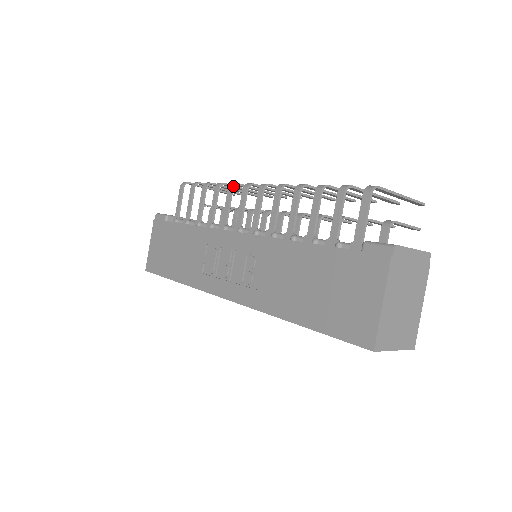
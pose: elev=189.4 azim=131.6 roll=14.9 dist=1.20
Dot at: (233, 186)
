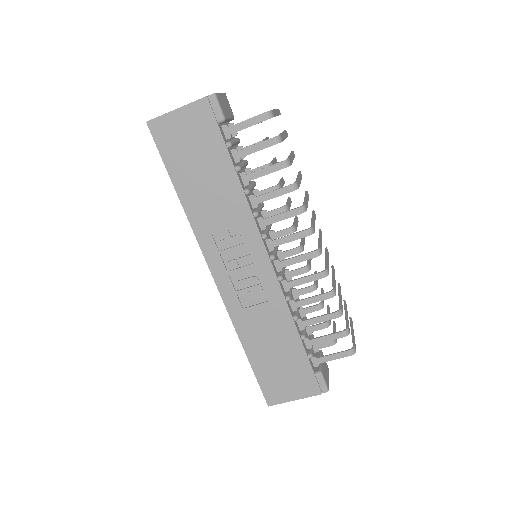
Dot at: occluded
